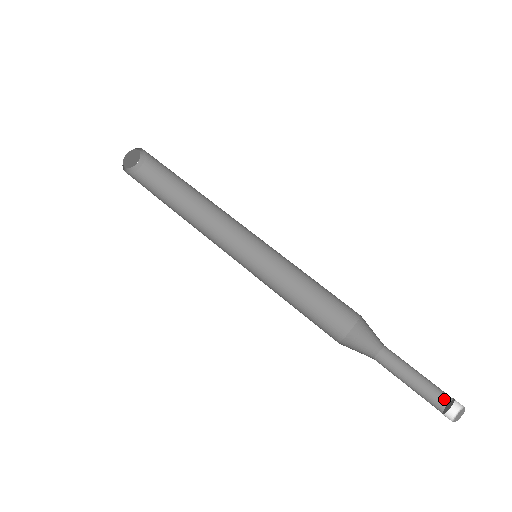
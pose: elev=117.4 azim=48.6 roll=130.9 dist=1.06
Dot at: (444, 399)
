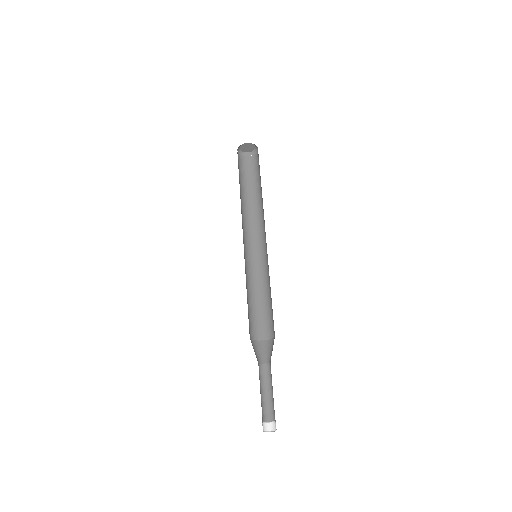
Dot at: (274, 418)
